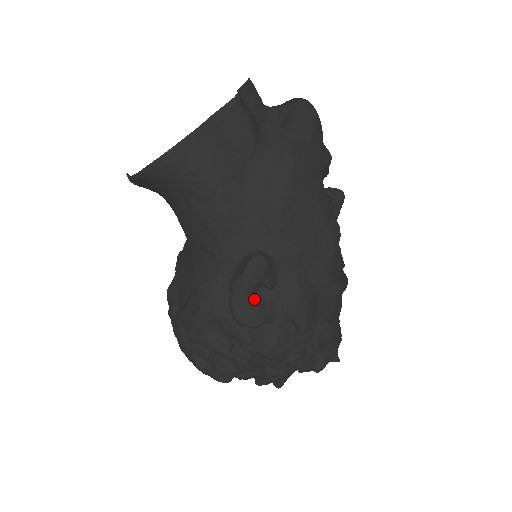
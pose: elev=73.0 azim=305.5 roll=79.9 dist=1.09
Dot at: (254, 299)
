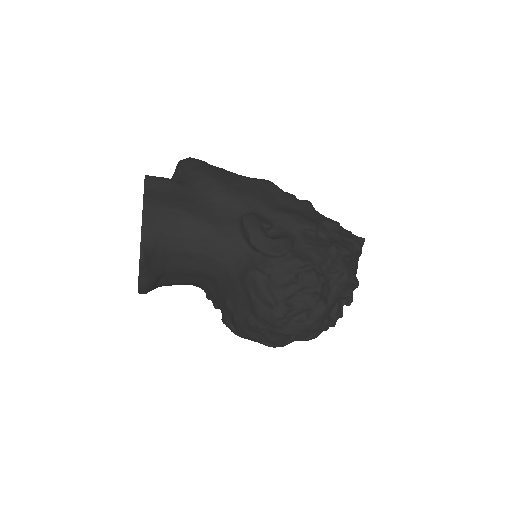
Dot at: (271, 238)
